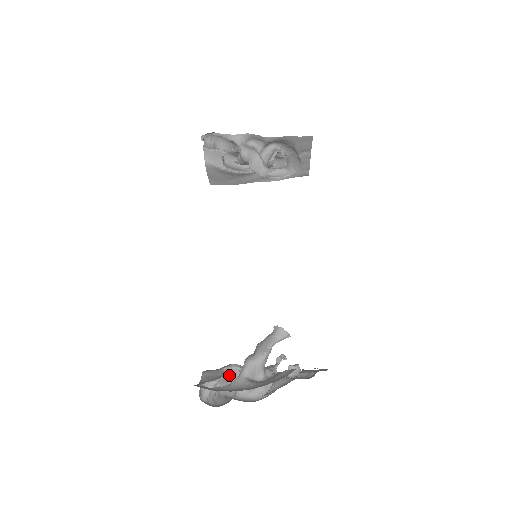
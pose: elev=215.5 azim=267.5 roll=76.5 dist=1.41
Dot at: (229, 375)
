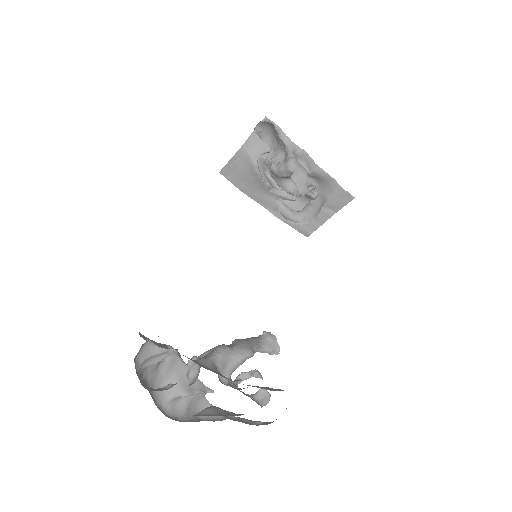
Dot at: (164, 360)
